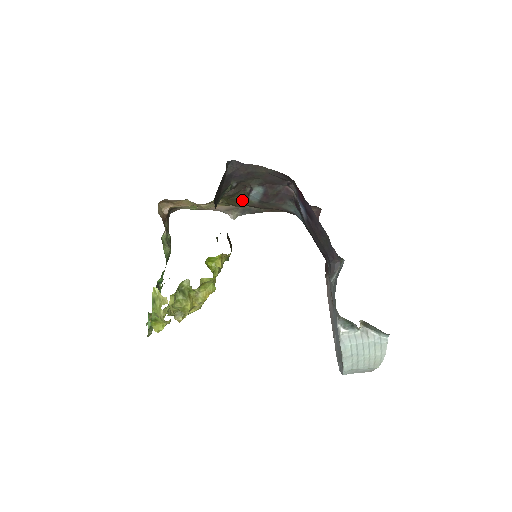
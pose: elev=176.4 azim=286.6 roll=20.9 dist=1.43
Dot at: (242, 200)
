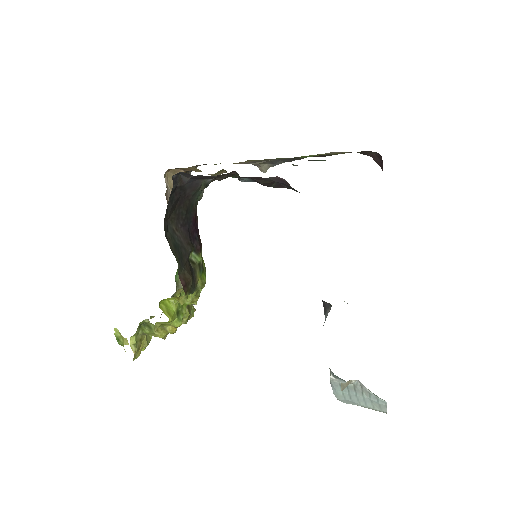
Dot at: occluded
